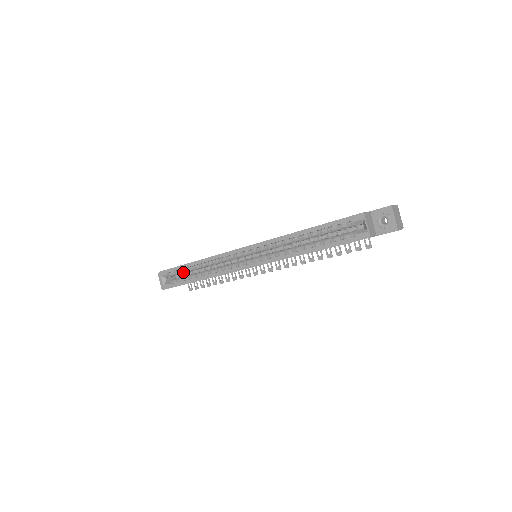
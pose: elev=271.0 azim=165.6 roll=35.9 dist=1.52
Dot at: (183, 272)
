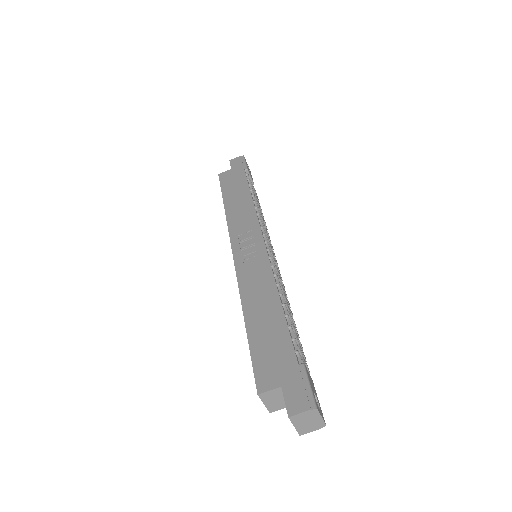
Dot at: occluded
